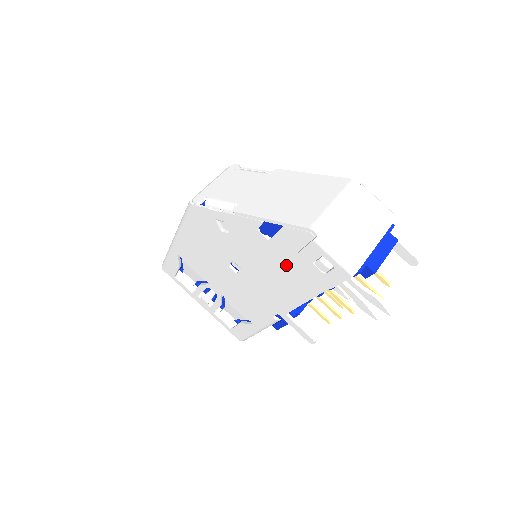
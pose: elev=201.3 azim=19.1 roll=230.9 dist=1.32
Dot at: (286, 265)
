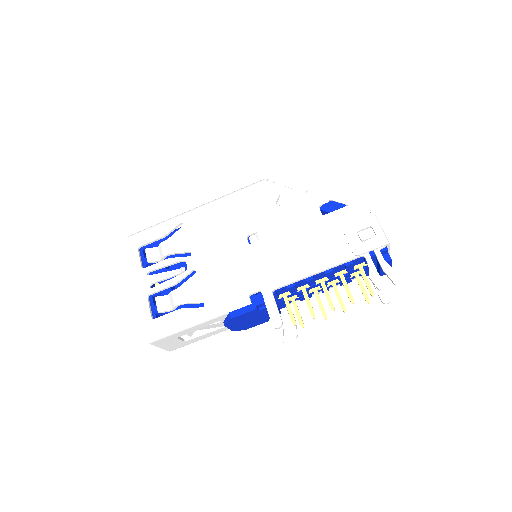
Dot at: (322, 237)
